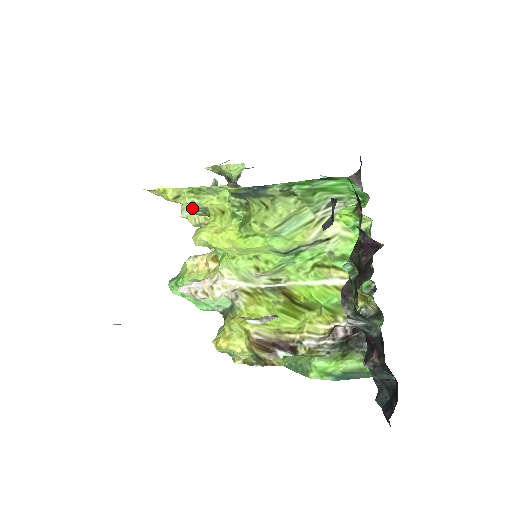
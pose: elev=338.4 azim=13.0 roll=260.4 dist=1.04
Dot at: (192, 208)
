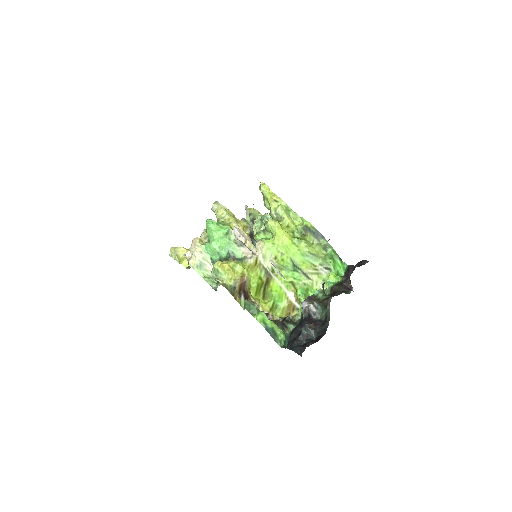
Dot at: (276, 211)
